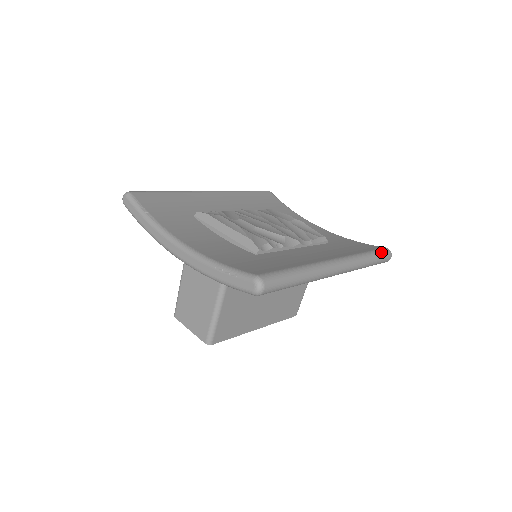
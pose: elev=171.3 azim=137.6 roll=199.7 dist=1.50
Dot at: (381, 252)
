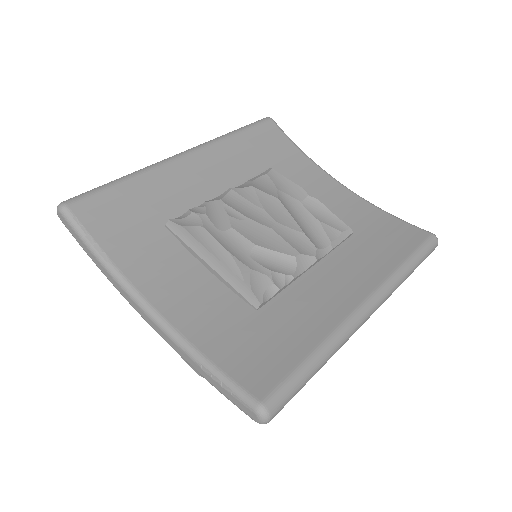
Dot at: (425, 249)
